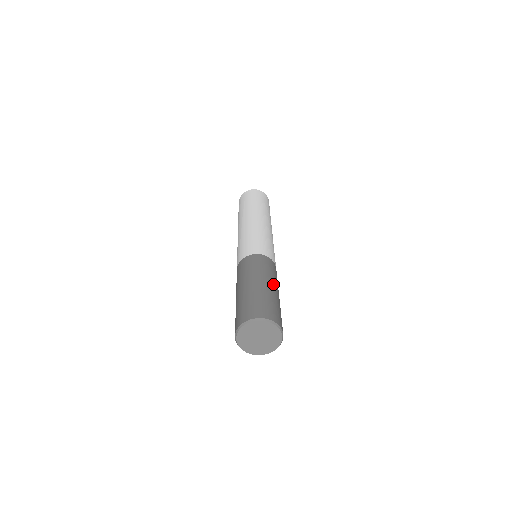
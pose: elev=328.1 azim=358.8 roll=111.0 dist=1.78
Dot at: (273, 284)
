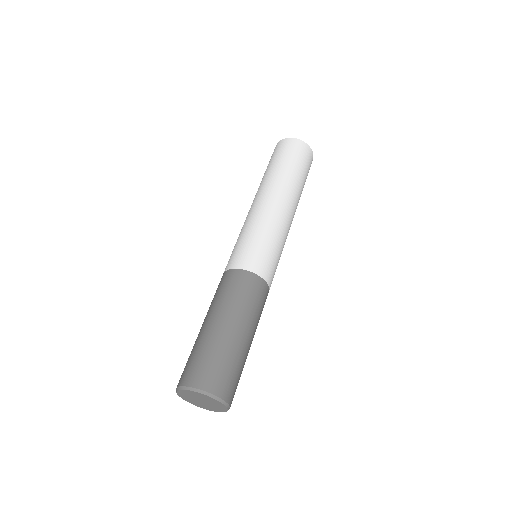
Dot at: (240, 323)
